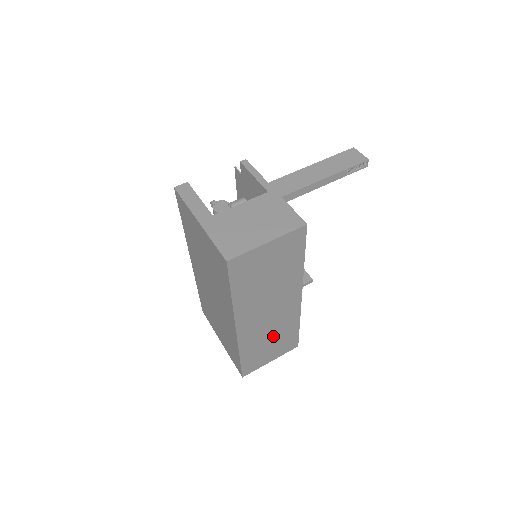
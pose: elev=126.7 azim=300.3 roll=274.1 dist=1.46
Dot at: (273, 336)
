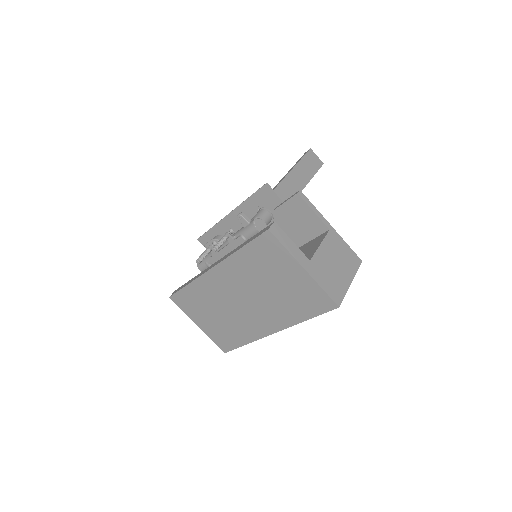
Dot at: occluded
